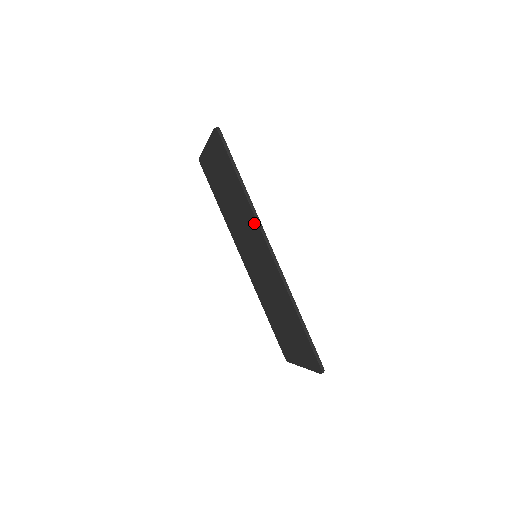
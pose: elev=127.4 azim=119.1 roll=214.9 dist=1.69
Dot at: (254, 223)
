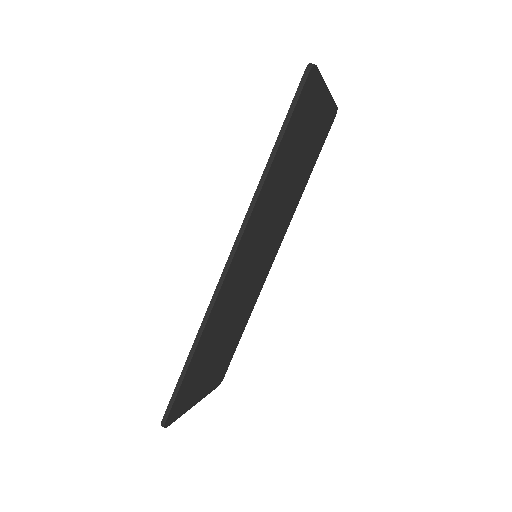
Dot at: occluded
